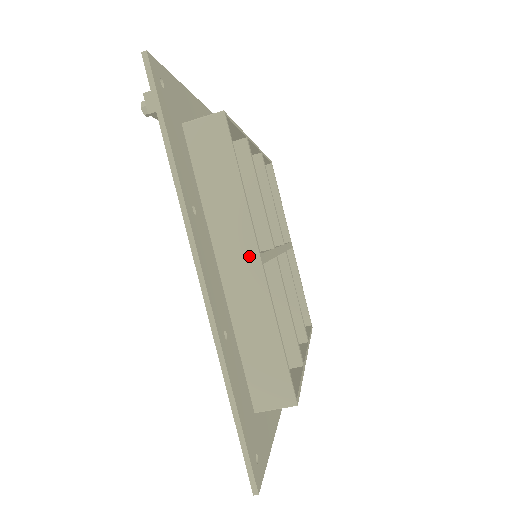
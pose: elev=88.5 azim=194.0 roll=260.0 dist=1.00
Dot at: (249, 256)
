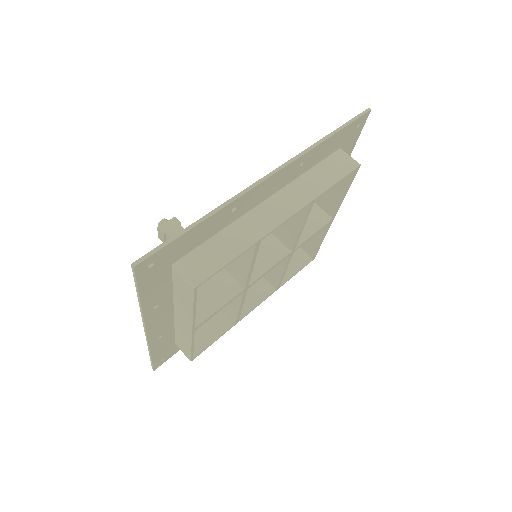
Dot at: (188, 326)
